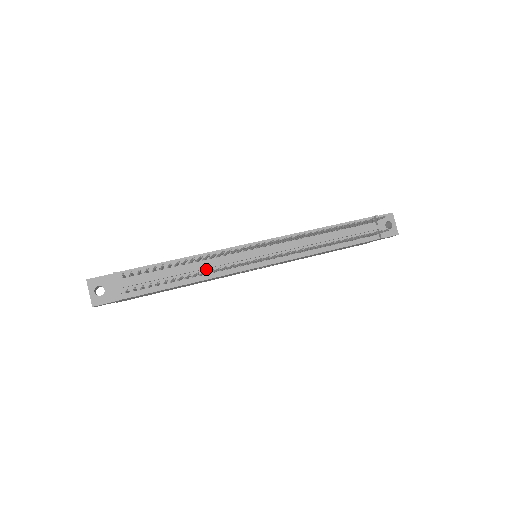
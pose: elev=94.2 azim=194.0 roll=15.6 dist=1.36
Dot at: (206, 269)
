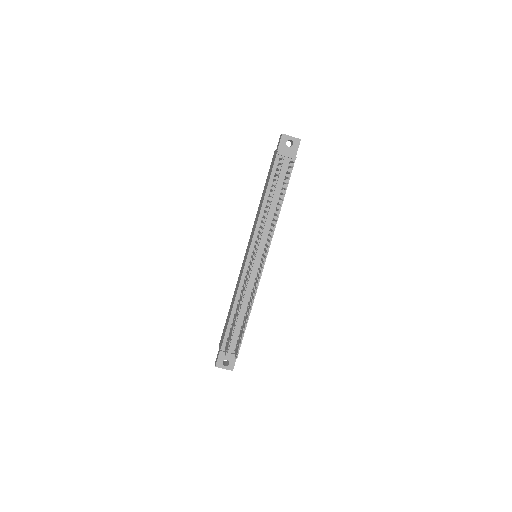
Dot at: (247, 298)
